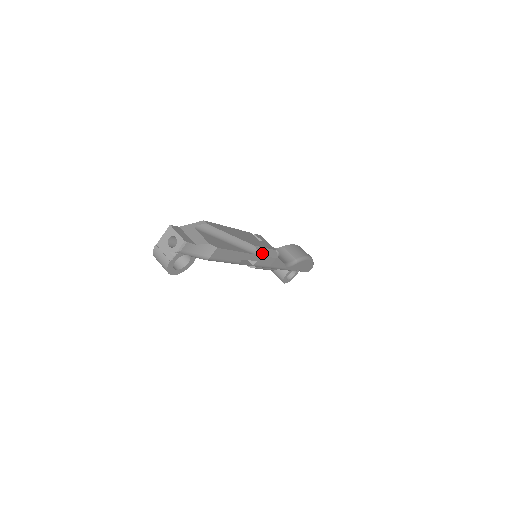
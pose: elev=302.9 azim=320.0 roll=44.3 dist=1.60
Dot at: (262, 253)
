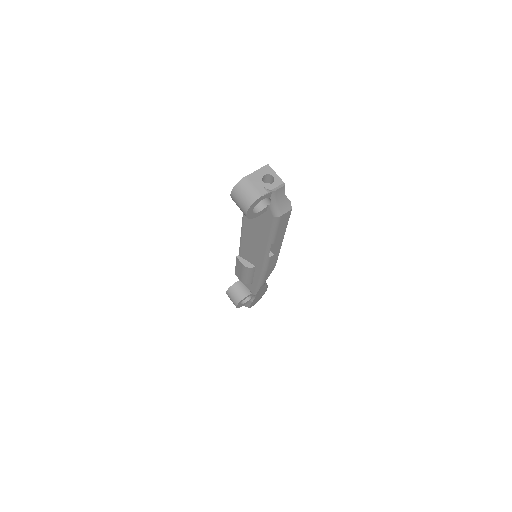
Dot at: occluded
